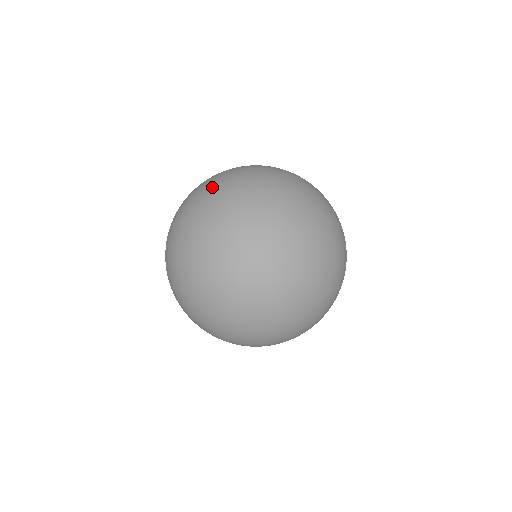
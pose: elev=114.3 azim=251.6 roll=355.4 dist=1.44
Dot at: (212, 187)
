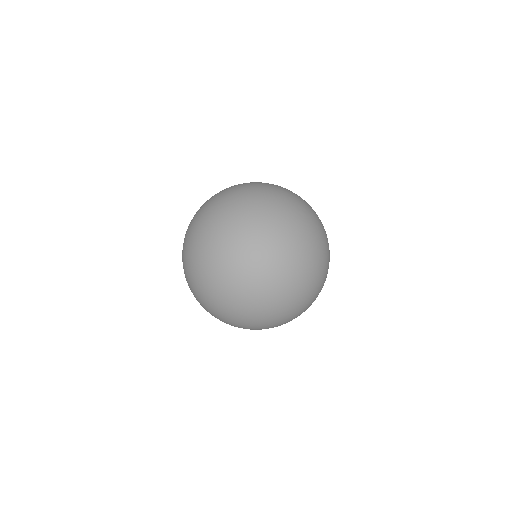
Dot at: (200, 251)
